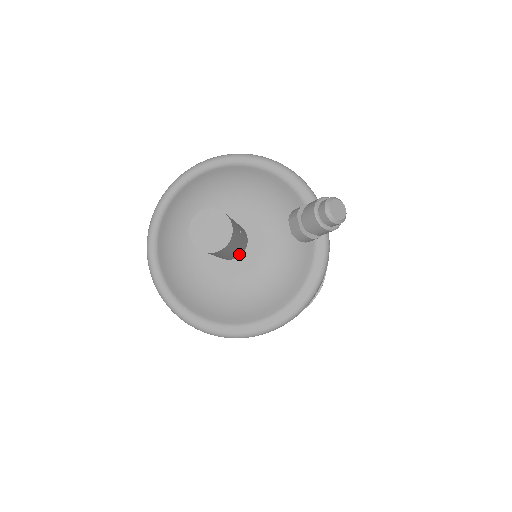
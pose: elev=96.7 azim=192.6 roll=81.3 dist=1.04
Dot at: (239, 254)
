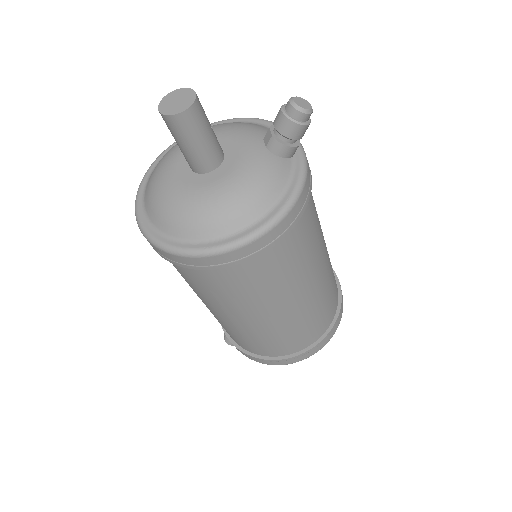
Dot at: (214, 162)
